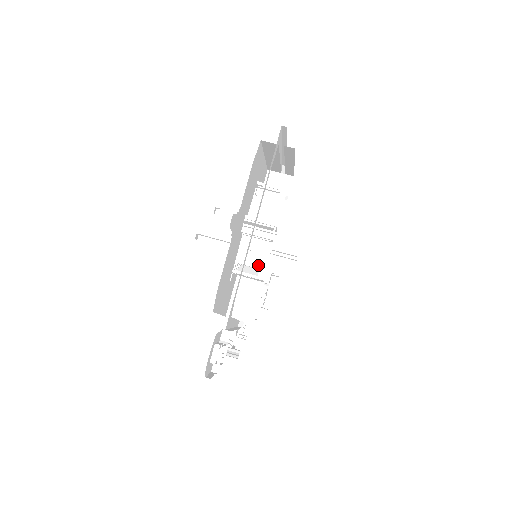
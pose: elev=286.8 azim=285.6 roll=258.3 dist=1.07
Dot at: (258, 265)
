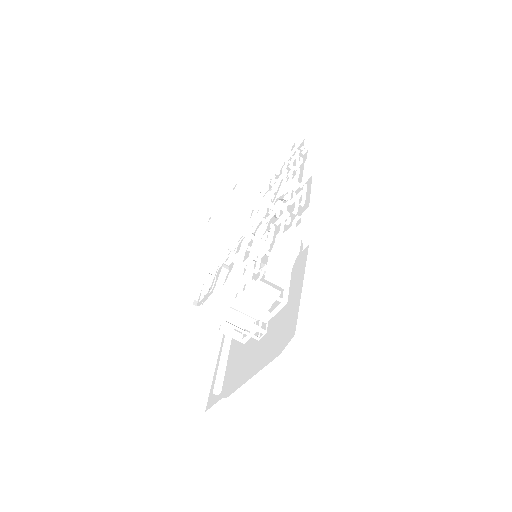
Dot at: occluded
